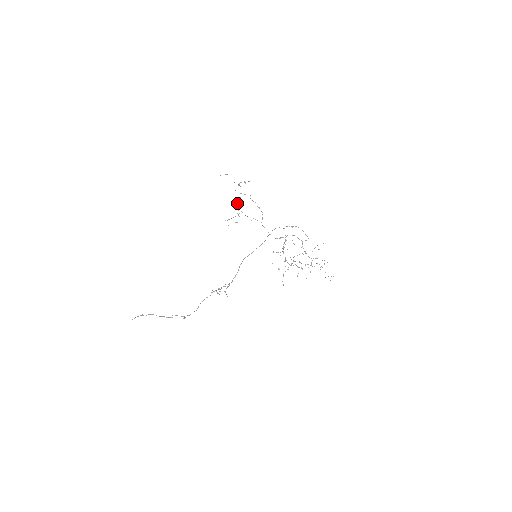
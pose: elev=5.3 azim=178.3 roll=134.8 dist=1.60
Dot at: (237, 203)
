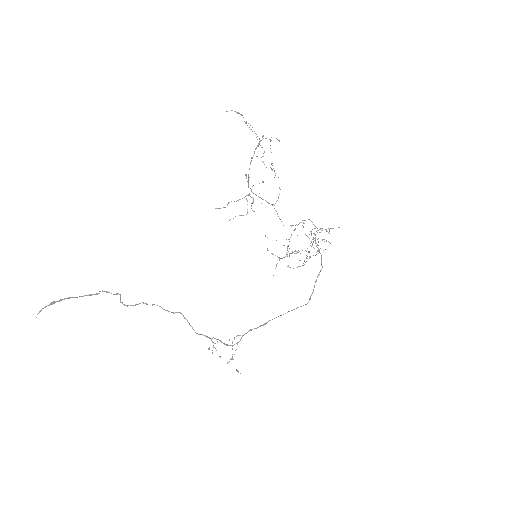
Dot at: (249, 177)
